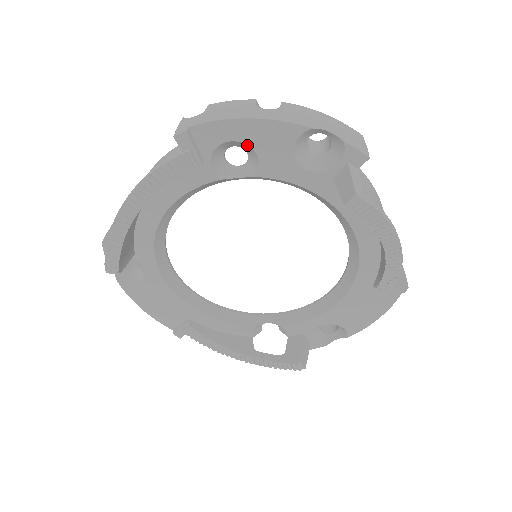
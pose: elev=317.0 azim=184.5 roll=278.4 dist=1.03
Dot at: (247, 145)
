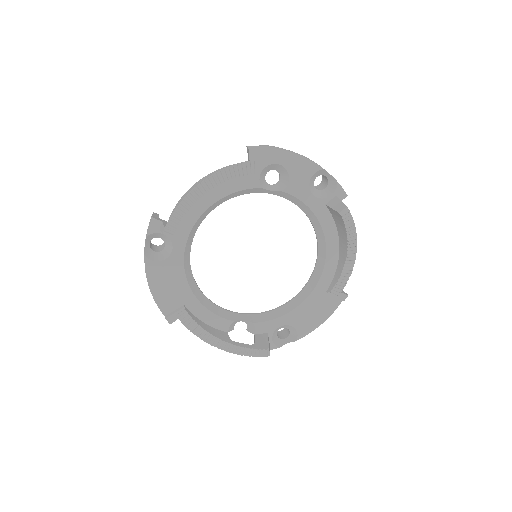
Dot at: (286, 169)
